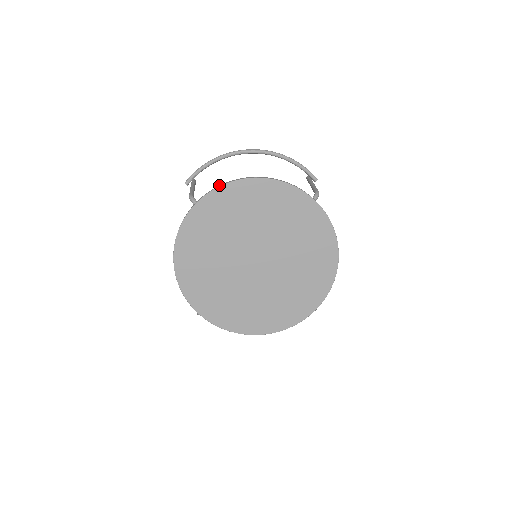
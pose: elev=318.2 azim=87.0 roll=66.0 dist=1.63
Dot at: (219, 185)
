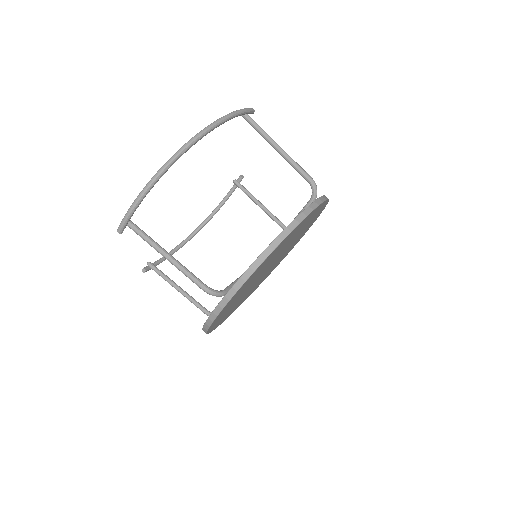
Dot at: (246, 271)
